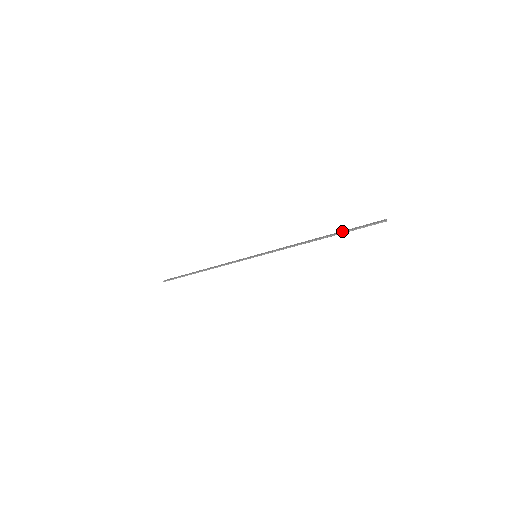
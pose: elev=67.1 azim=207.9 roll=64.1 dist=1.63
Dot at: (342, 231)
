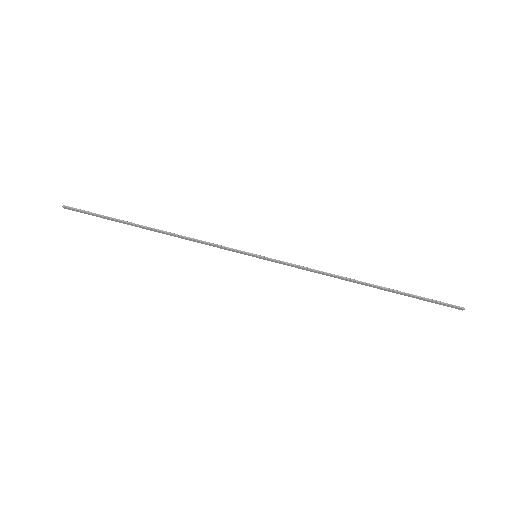
Dot at: (400, 292)
